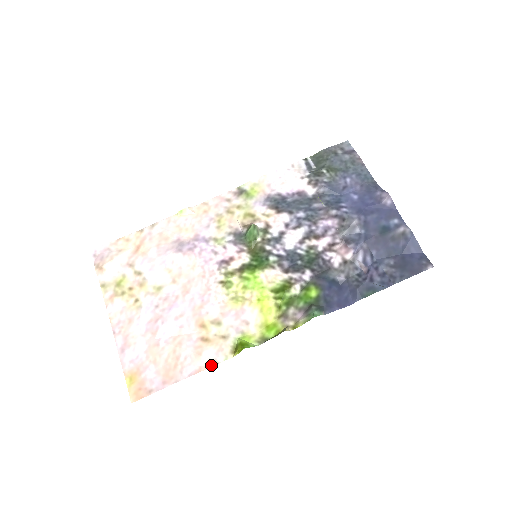
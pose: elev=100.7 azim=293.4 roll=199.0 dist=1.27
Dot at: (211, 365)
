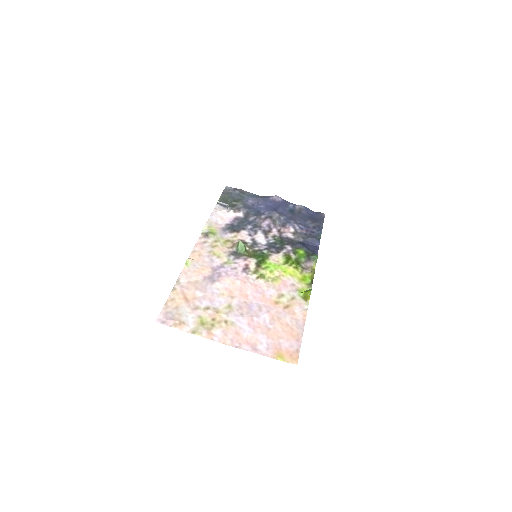
Dot at: (306, 313)
